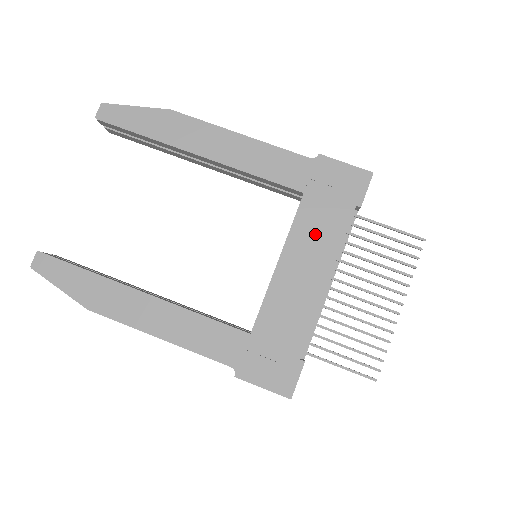
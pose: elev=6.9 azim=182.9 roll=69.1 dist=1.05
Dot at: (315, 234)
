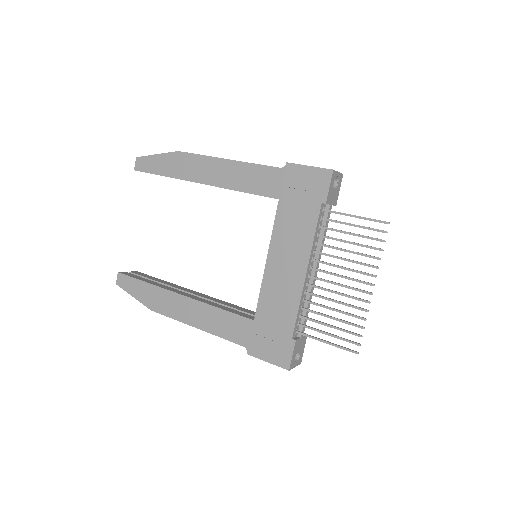
Dot at: (291, 233)
